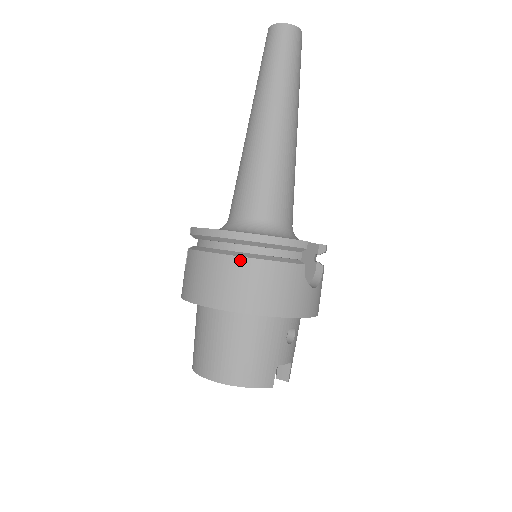
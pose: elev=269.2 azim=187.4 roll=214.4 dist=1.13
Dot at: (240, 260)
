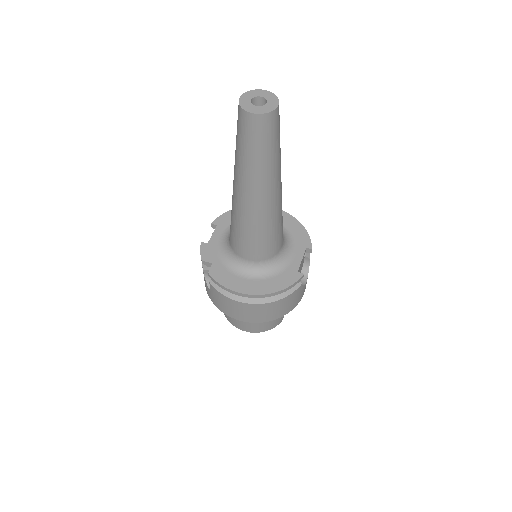
Dot at: (260, 305)
